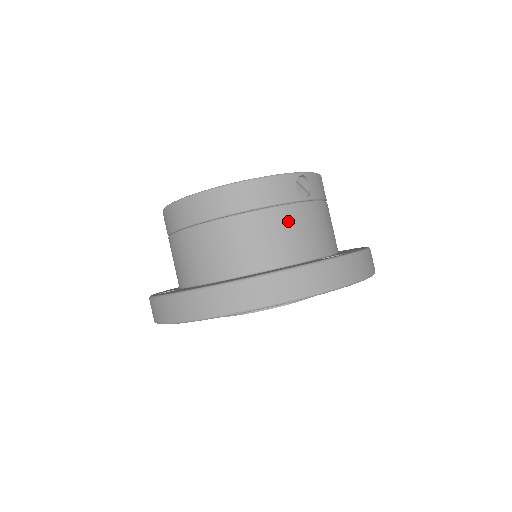
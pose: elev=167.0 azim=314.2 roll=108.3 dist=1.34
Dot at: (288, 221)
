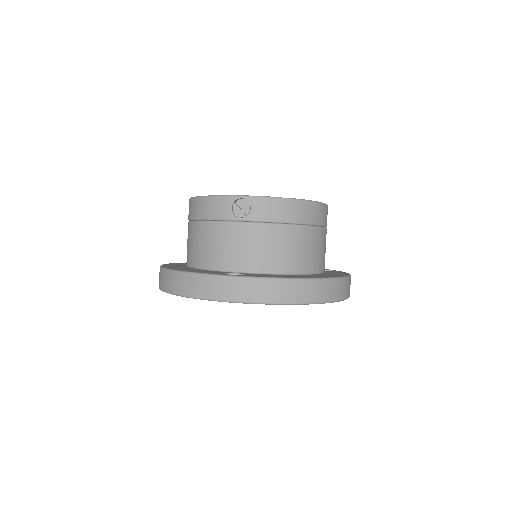
Dot at: (216, 235)
